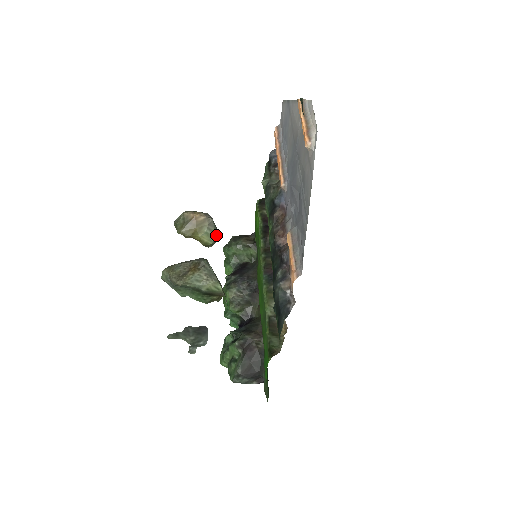
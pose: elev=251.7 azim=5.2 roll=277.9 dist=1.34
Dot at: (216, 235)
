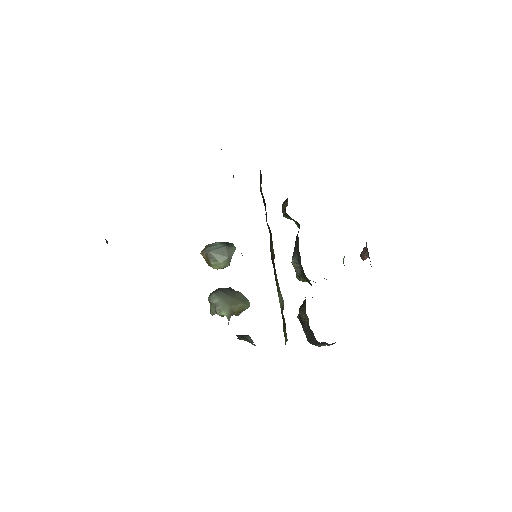
Dot at: (222, 259)
